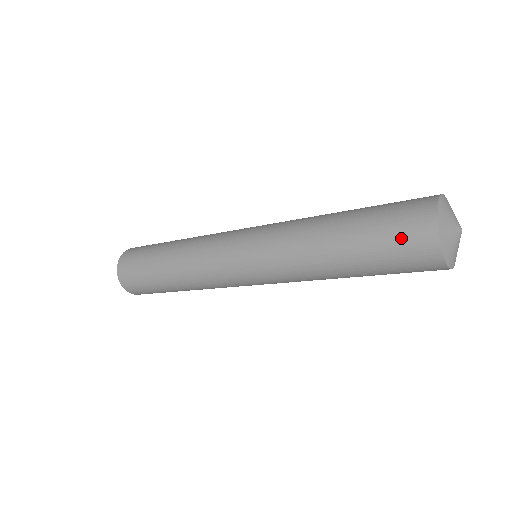
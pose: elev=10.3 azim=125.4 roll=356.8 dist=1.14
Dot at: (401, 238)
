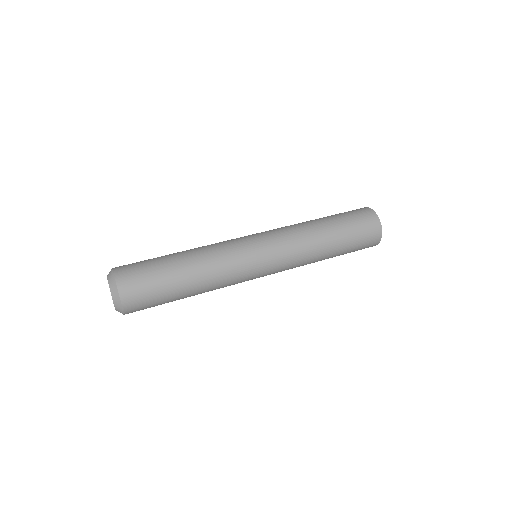
Dot at: (364, 247)
